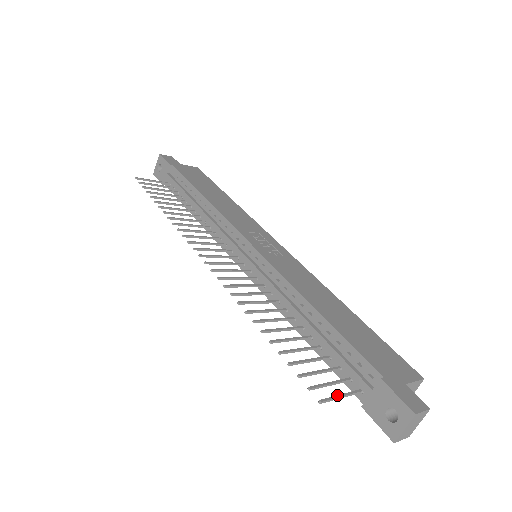
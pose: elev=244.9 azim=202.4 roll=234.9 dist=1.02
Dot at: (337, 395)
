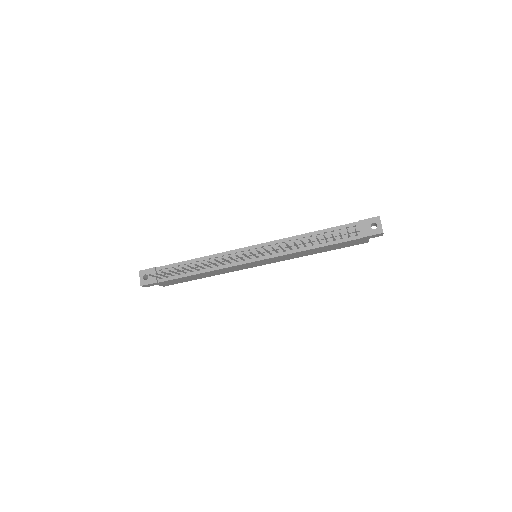
Dot at: (355, 231)
